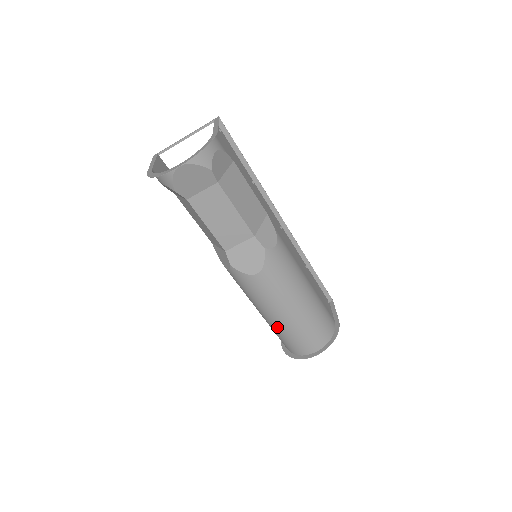
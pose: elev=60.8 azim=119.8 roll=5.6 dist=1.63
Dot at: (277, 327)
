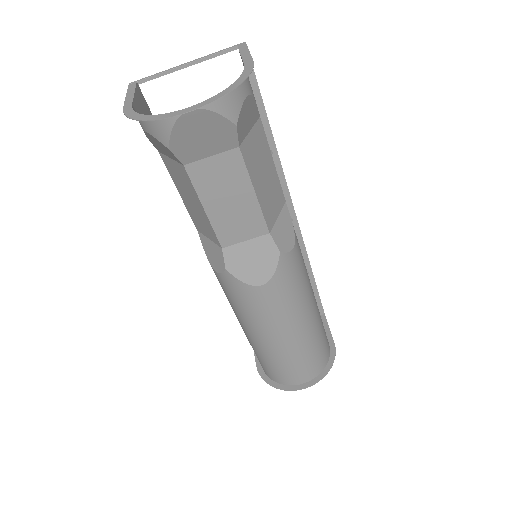
Dot at: (265, 351)
